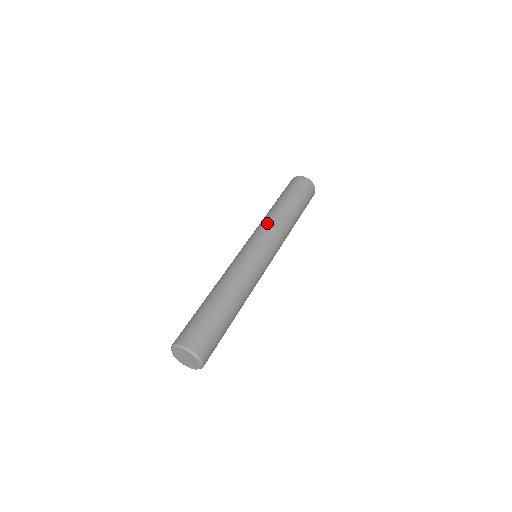
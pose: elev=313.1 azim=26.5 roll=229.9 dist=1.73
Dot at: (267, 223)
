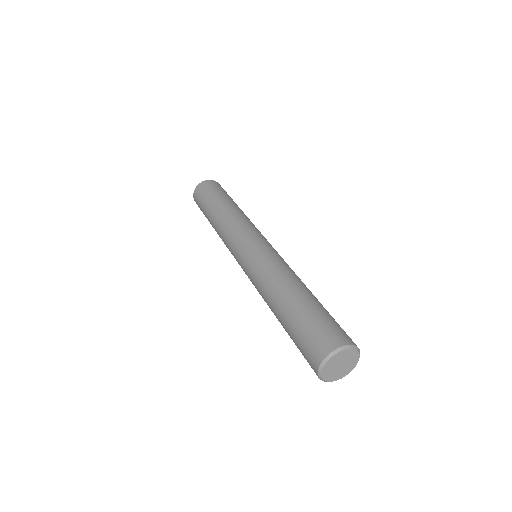
Dot at: (232, 225)
